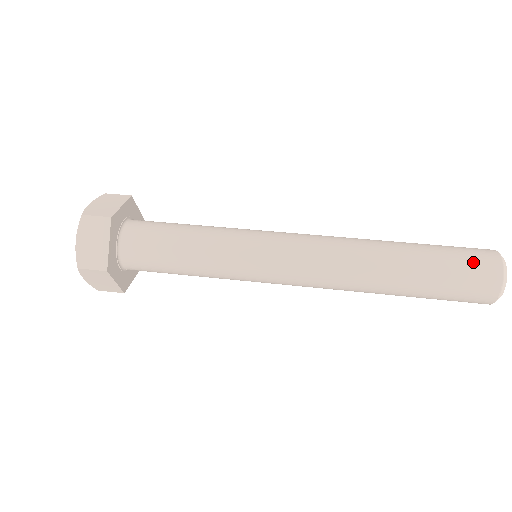
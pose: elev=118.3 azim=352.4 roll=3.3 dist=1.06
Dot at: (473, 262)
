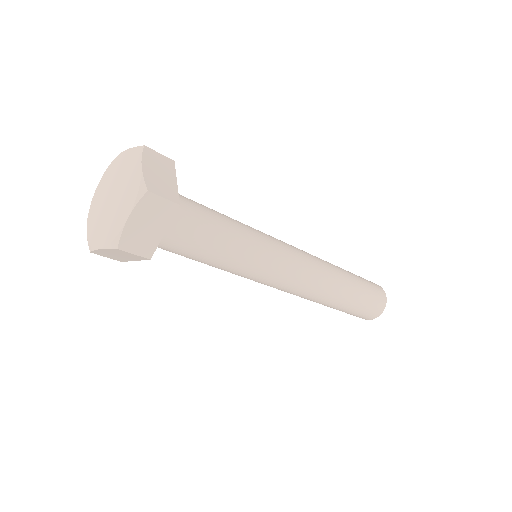
Dot at: (377, 298)
